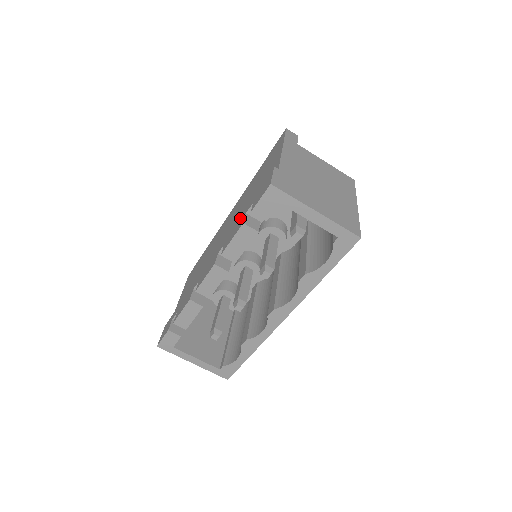
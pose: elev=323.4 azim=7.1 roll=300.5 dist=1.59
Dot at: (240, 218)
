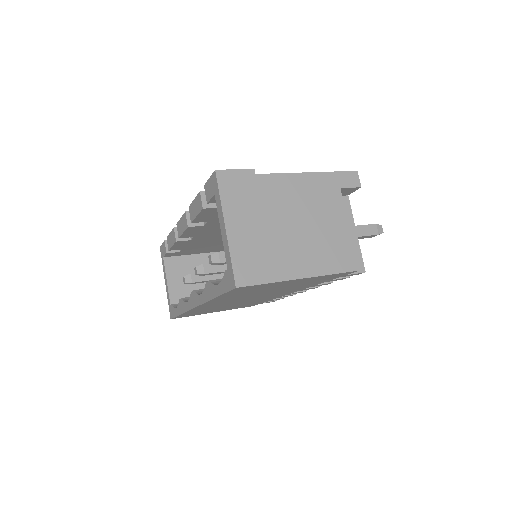
Dot at: occluded
